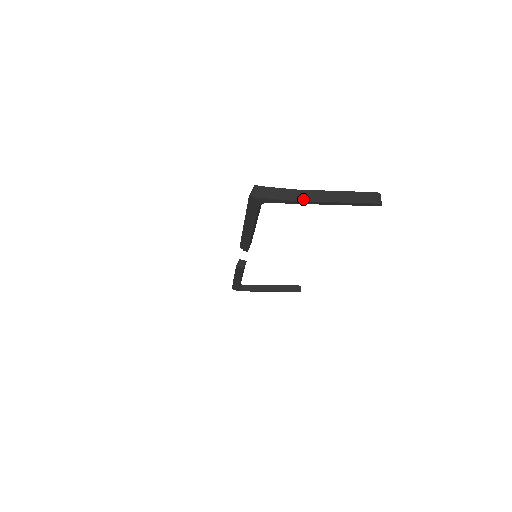
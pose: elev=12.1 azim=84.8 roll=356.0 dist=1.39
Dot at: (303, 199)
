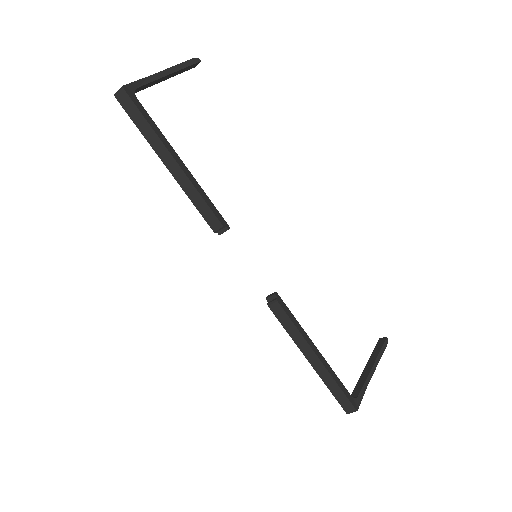
Dot at: occluded
